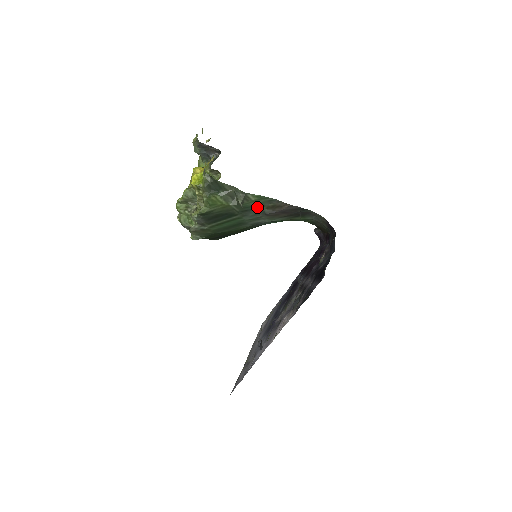
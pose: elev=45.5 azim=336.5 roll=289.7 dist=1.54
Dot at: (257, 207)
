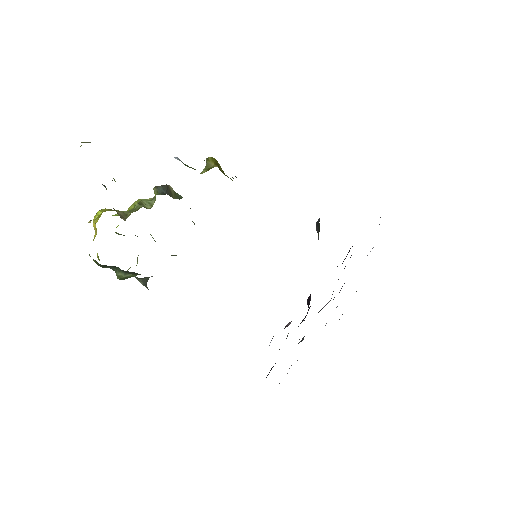
Dot at: occluded
